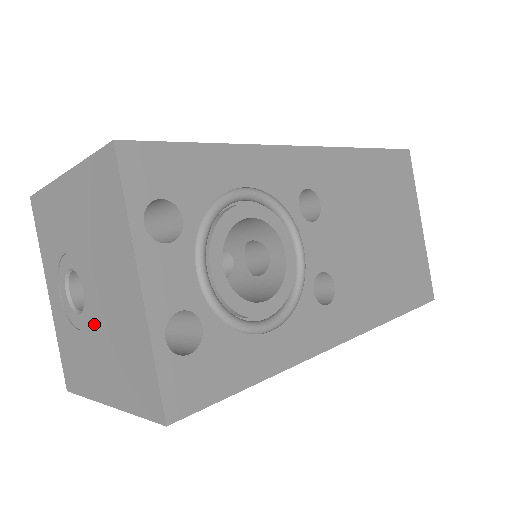
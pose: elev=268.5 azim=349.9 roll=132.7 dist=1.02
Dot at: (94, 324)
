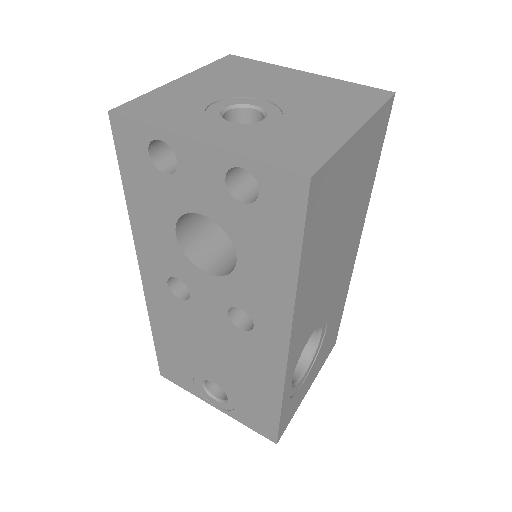
Dot at: (290, 106)
